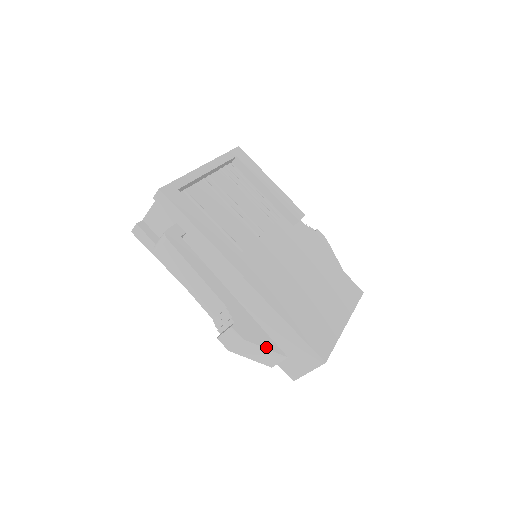
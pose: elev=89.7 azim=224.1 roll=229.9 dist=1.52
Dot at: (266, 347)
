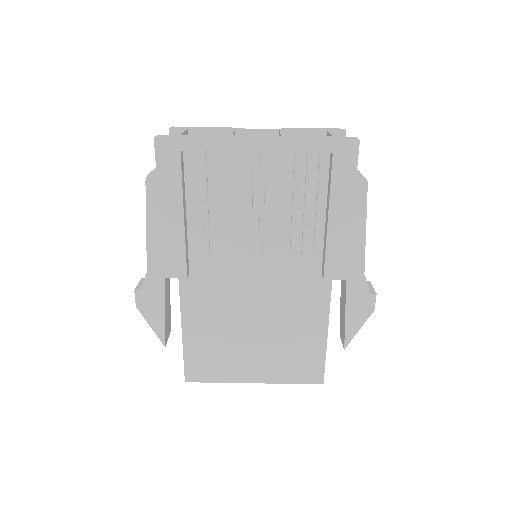
Dot at: (152, 326)
